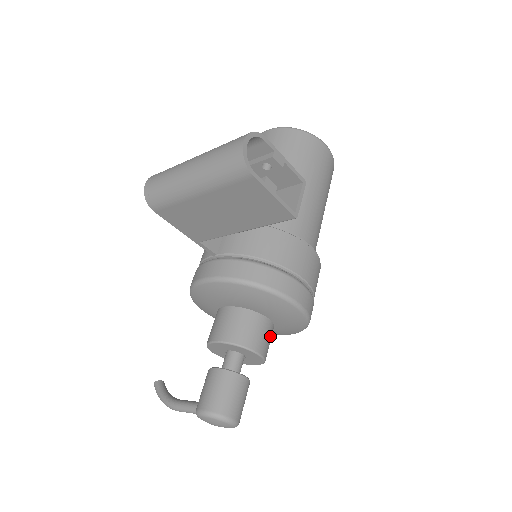
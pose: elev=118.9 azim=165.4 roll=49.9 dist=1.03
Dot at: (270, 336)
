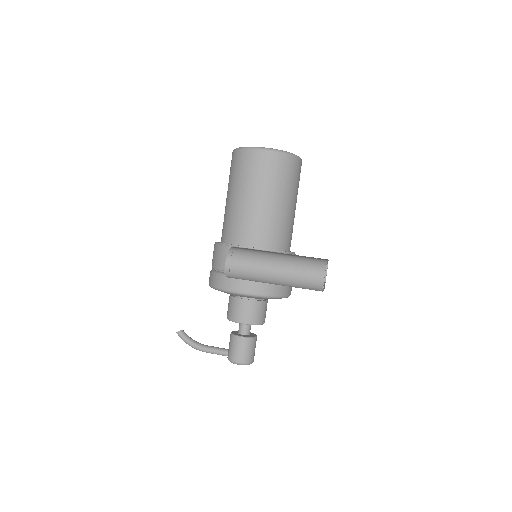
Dot at: occluded
